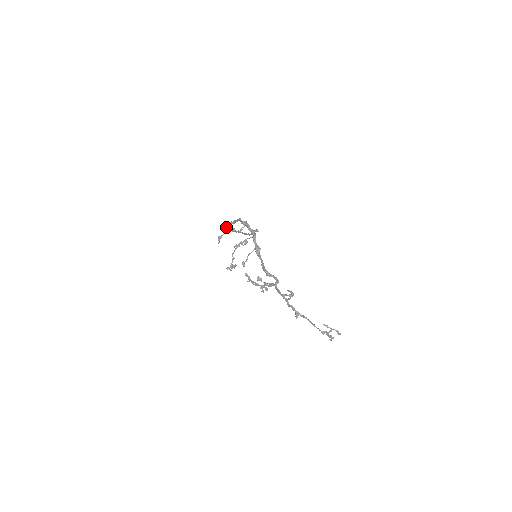
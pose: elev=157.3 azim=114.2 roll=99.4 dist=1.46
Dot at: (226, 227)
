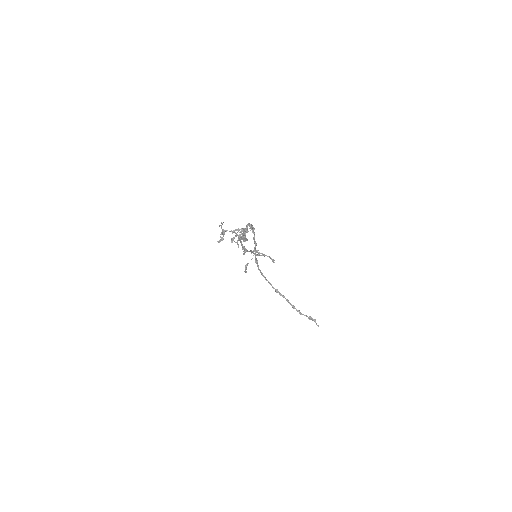
Dot at: (265, 278)
